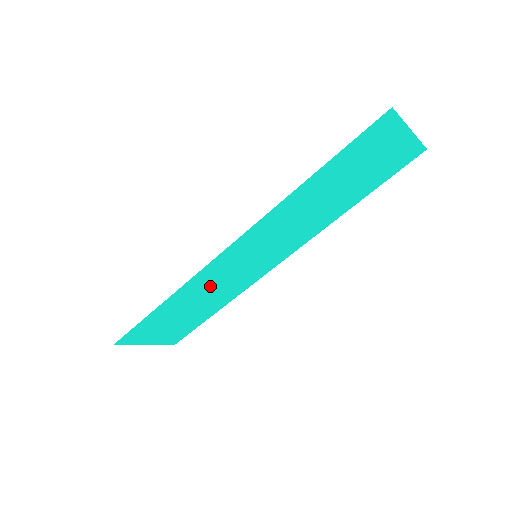
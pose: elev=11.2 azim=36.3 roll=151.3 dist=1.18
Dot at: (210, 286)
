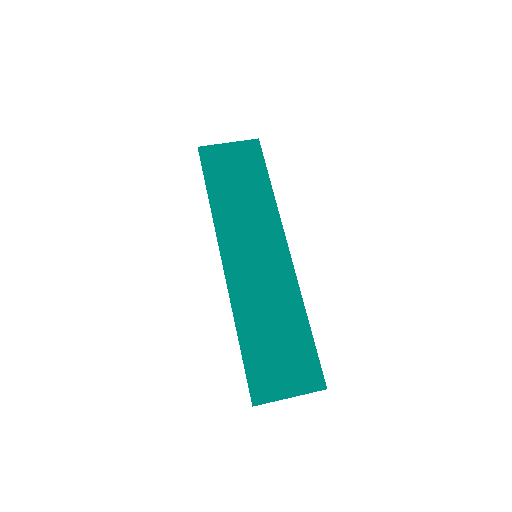
Dot at: (239, 218)
